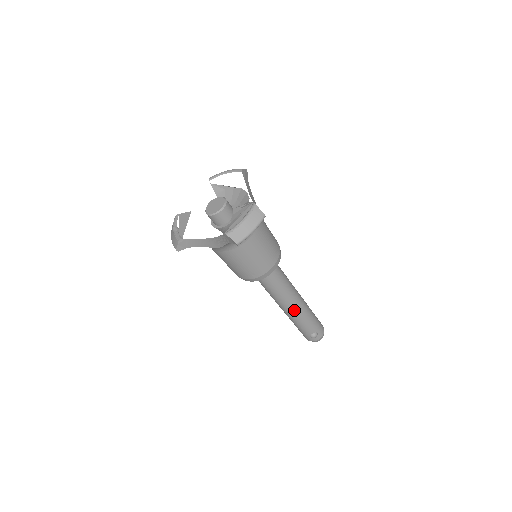
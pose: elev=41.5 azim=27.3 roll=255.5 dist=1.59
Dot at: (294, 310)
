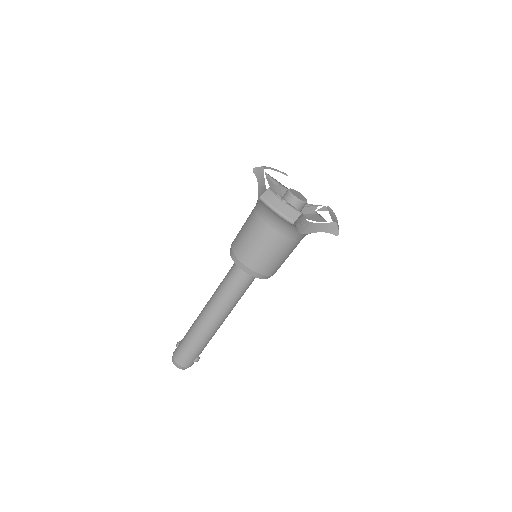
Dot at: (222, 323)
